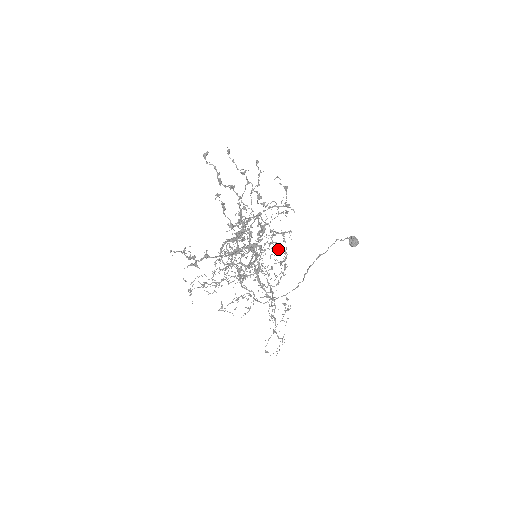
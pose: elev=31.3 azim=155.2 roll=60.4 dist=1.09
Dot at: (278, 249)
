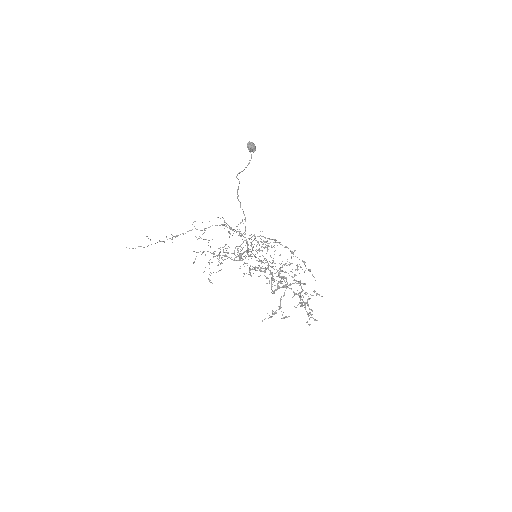
Dot at: occluded
